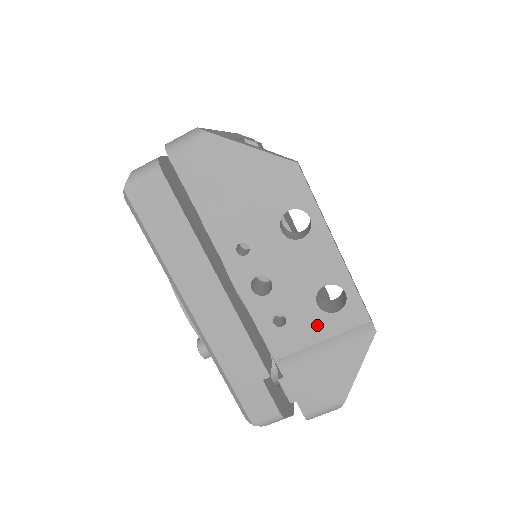
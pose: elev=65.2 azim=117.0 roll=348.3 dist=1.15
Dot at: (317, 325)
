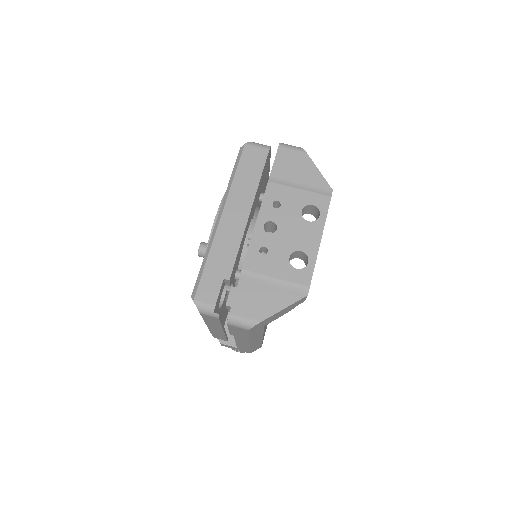
Dot at: (281, 267)
